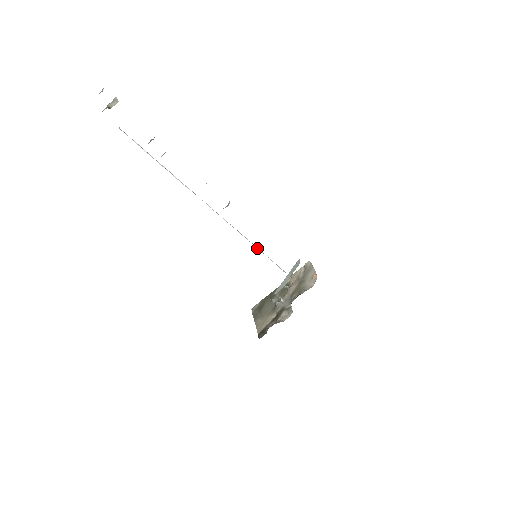
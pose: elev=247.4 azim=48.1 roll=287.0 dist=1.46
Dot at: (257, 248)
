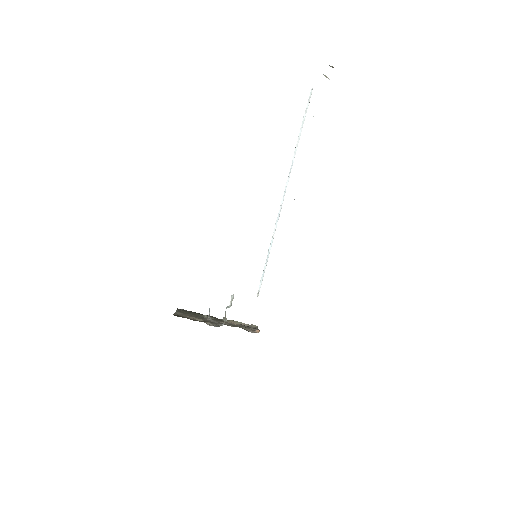
Dot at: (270, 246)
